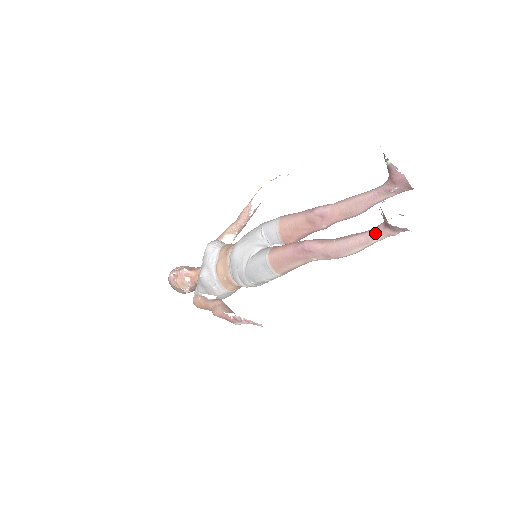
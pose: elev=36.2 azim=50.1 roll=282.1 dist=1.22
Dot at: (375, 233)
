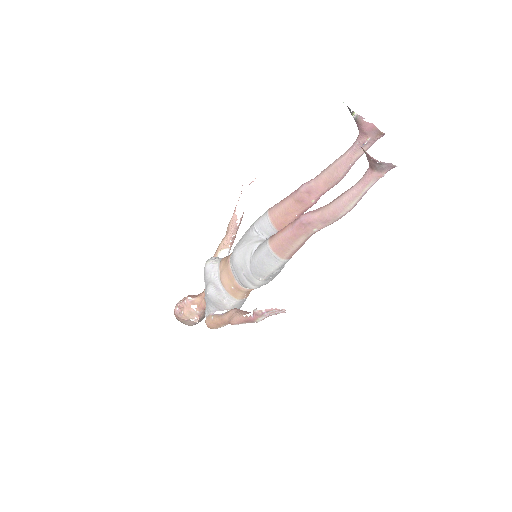
Dot at: (364, 181)
